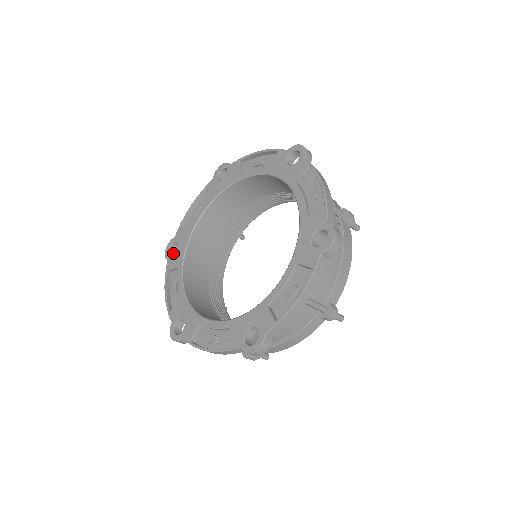
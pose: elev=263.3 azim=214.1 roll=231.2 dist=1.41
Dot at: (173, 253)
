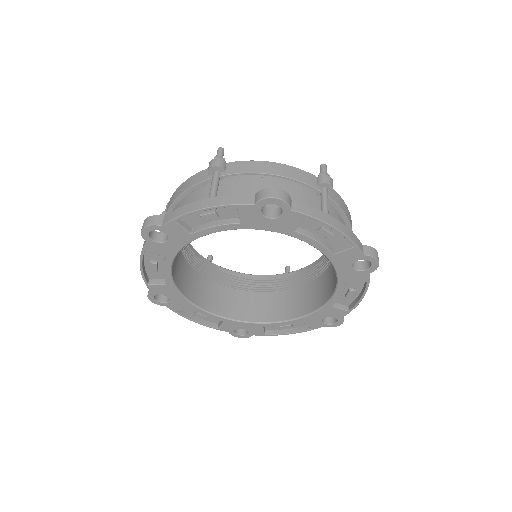
Dot at: occluded
